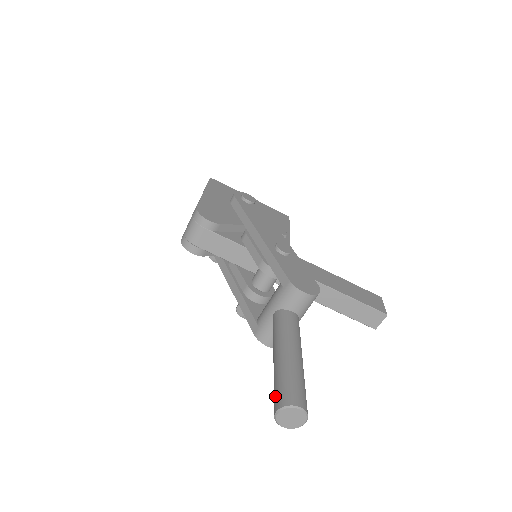
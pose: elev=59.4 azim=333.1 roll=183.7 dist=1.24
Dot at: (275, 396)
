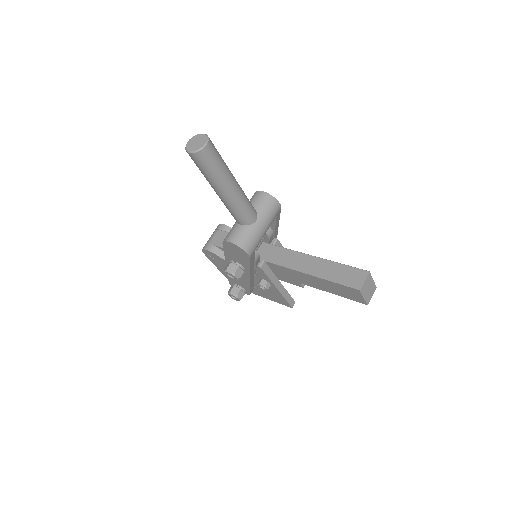
Dot at: occluded
